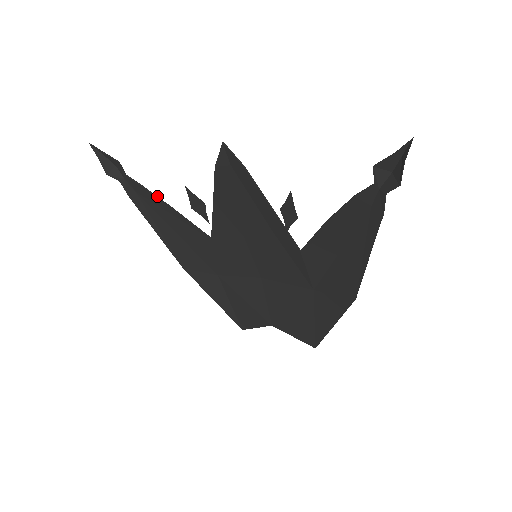
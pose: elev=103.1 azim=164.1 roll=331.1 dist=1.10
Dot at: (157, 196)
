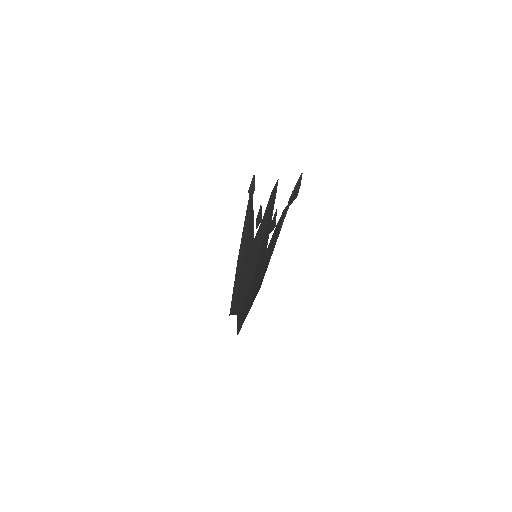
Dot at: occluded
